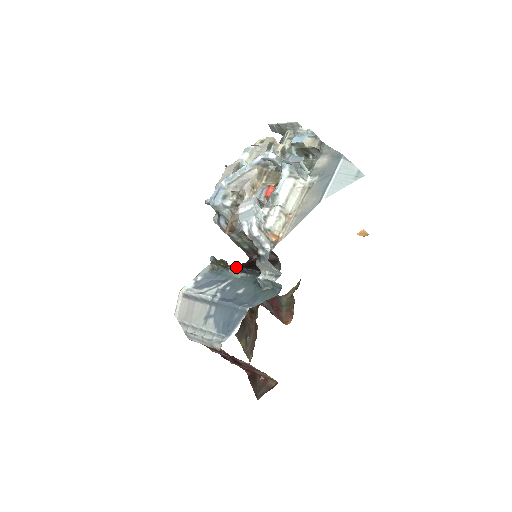
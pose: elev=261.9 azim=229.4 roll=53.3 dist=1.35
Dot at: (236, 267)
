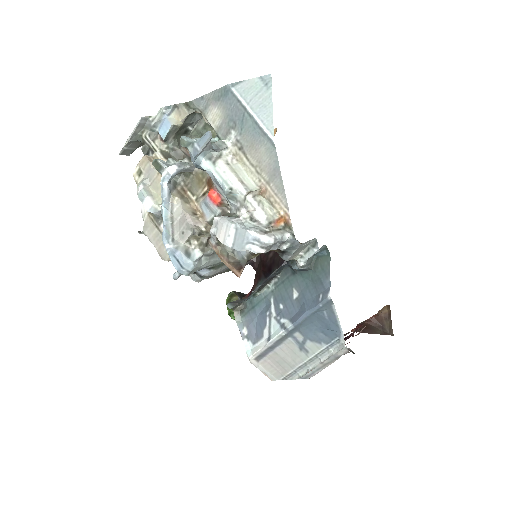
Dot at: (261, 285)
